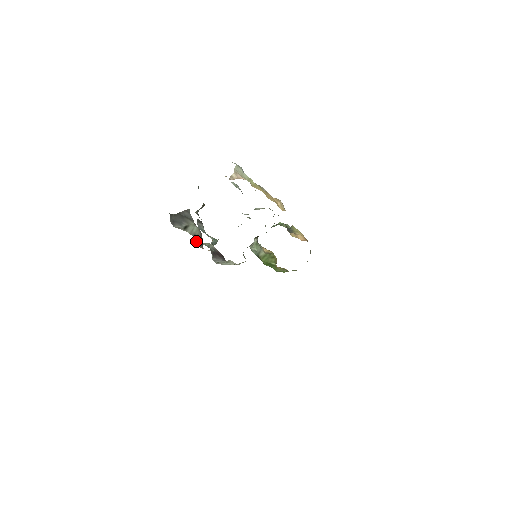
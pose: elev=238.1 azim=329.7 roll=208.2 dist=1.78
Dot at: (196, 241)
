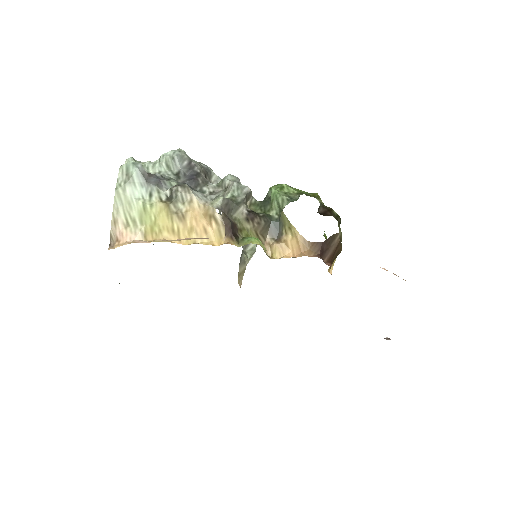
Dot at: occluded
